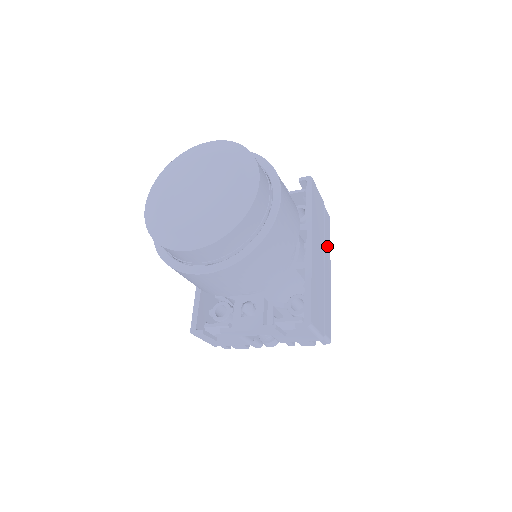
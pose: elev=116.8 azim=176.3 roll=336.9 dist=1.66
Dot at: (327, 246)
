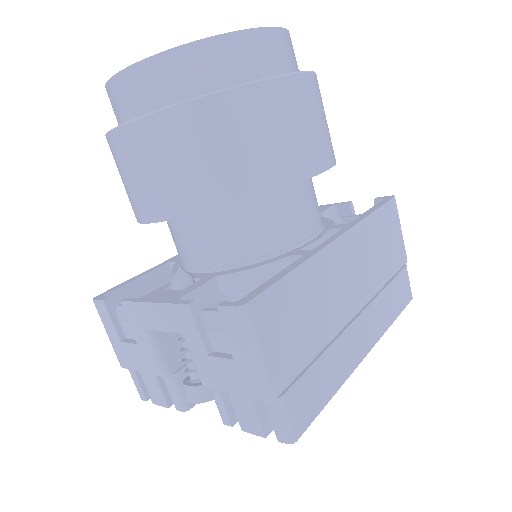
Dot at: (382, 311)
